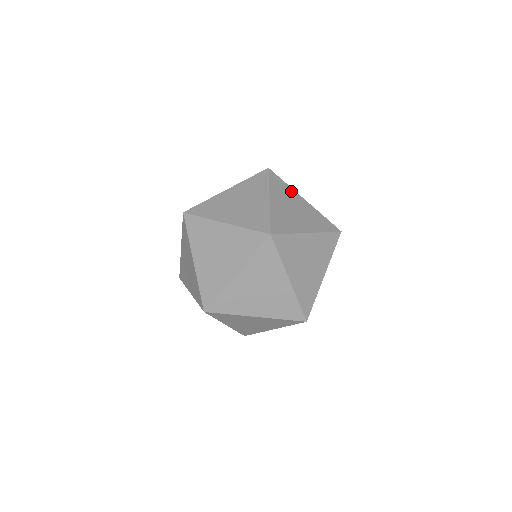
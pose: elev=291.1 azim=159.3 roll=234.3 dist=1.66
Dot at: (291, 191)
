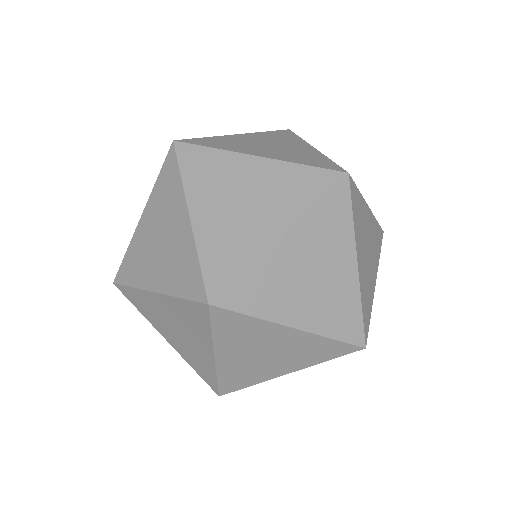
Dot at: (377, 259)
